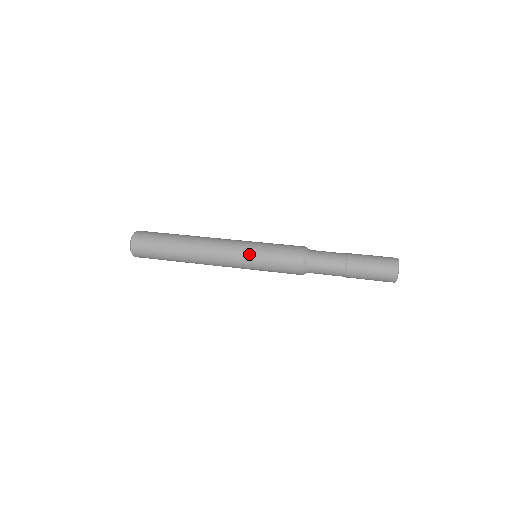
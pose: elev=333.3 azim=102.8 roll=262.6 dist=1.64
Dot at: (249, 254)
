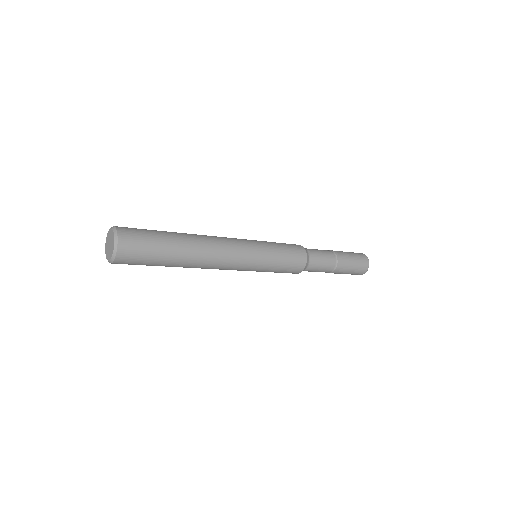
Dot at: (255, 240)
